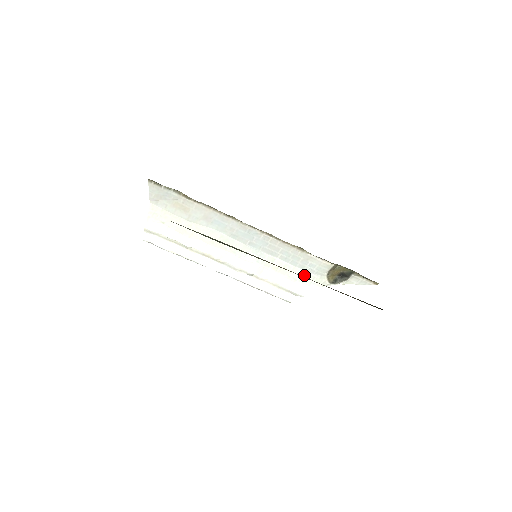
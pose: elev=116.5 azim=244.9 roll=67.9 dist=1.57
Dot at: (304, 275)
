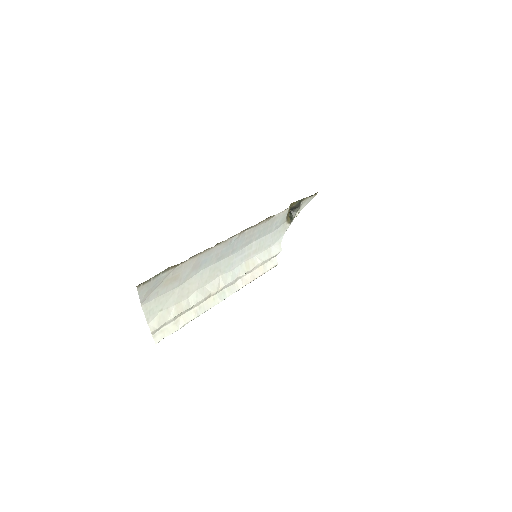
Dot at: (273, 236)
